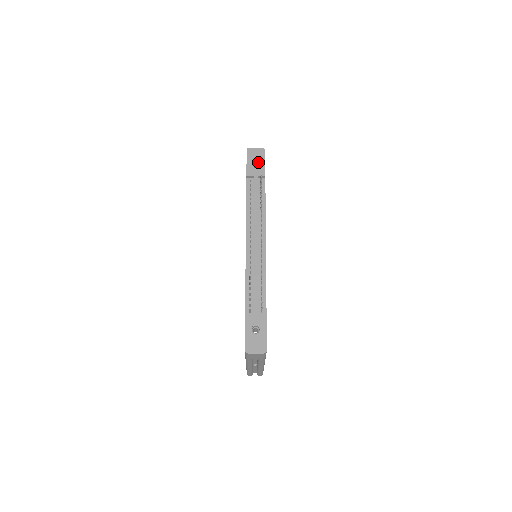
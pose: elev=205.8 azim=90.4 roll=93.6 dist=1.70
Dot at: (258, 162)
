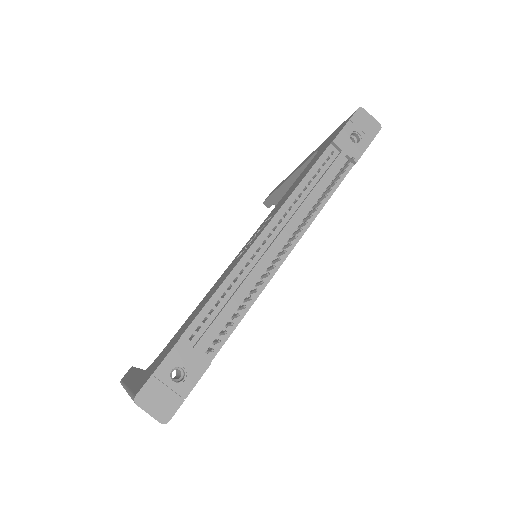
Dot at: (361, 136)
